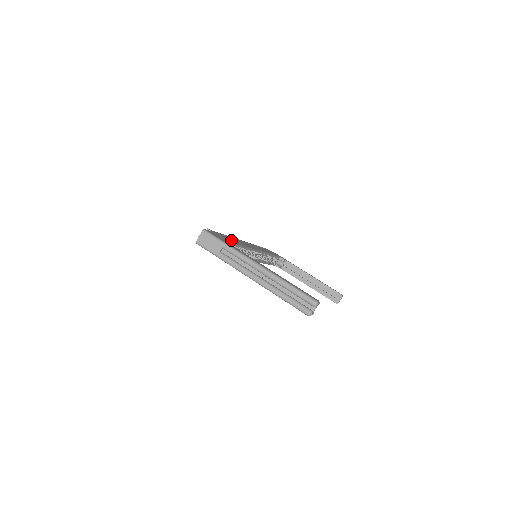
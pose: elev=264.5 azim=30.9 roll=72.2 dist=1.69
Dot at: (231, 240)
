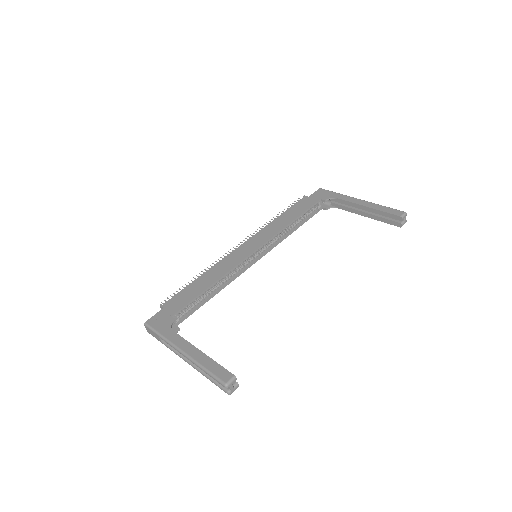
Dot at: (191, 295)
